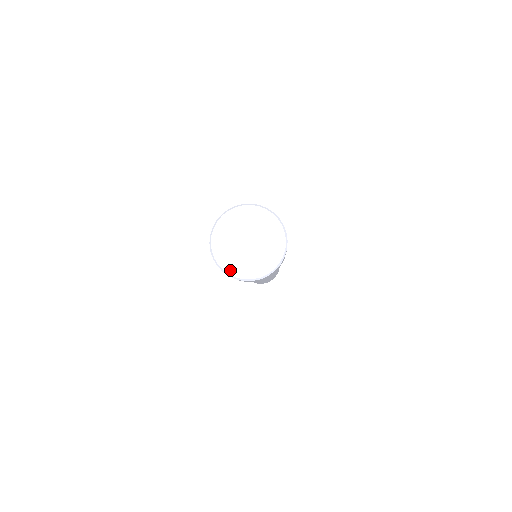
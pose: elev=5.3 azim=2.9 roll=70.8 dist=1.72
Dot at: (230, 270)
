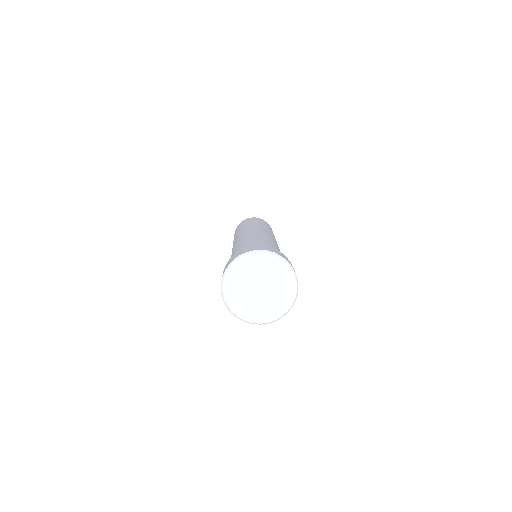
Dot at: (239, 313)
